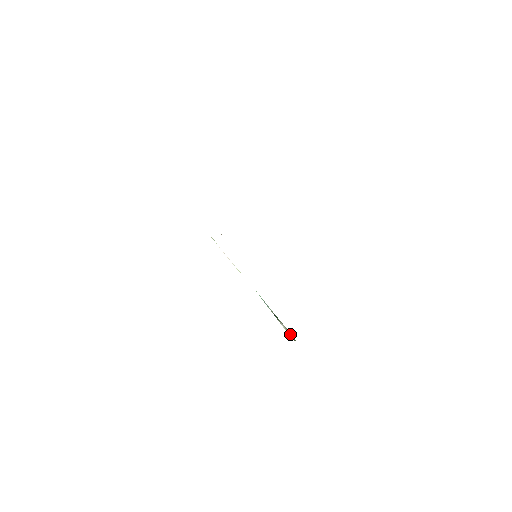
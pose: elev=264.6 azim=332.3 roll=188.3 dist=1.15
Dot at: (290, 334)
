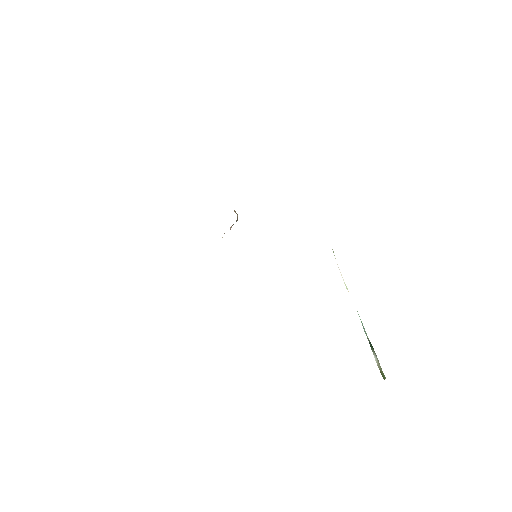
Dot at: (381, 369)
